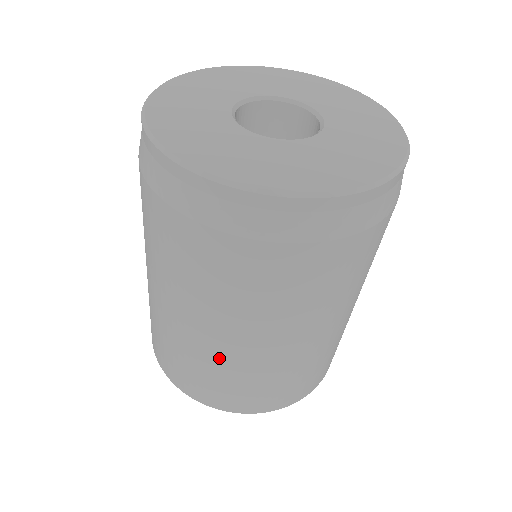
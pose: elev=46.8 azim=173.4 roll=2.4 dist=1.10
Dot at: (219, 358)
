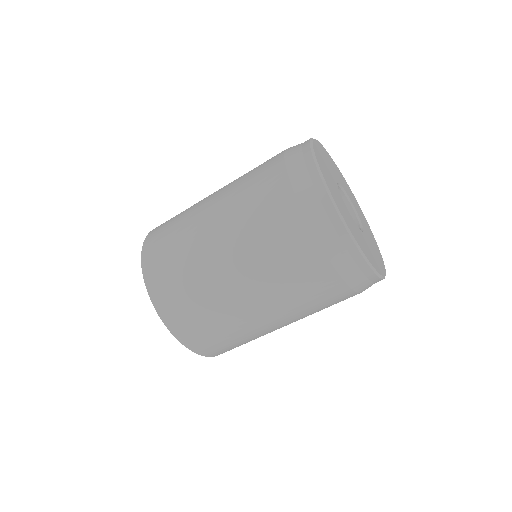
Dot at: (242, 324)
